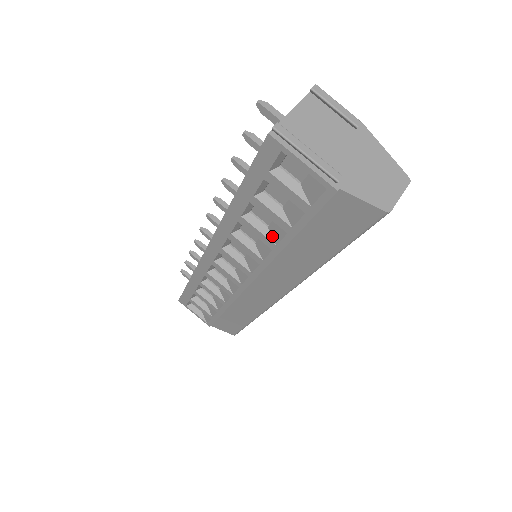
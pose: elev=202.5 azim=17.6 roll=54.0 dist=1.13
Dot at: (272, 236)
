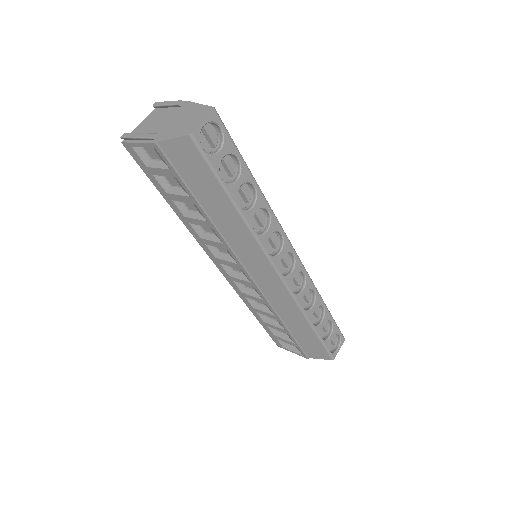
Dot at: (203, 217)
